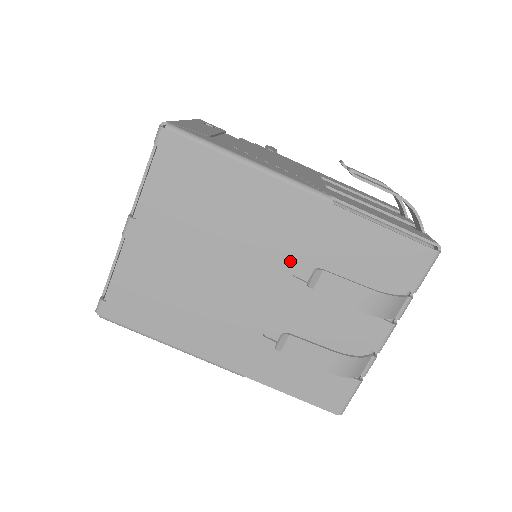
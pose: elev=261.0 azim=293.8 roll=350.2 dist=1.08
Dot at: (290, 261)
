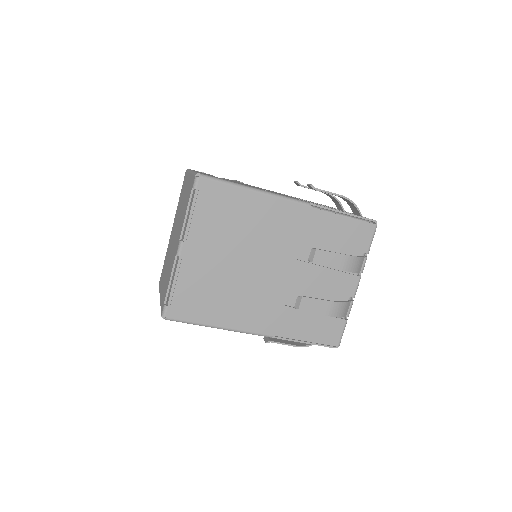
Dot at: (291, 249)
